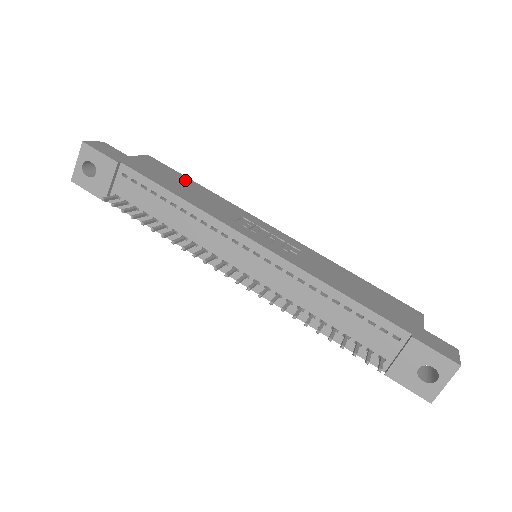
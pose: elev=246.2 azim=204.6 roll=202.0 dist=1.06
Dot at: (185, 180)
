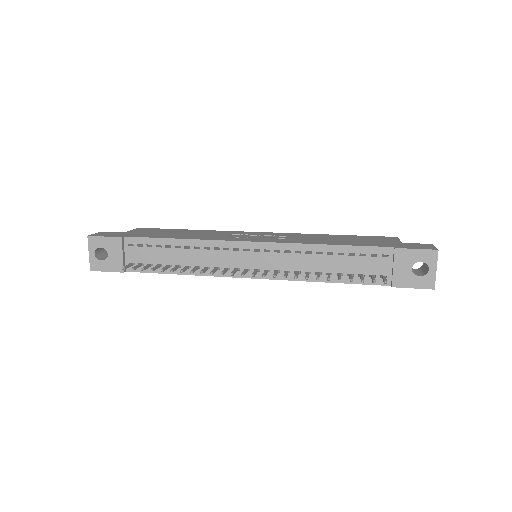
Dot at: (175, 231)
